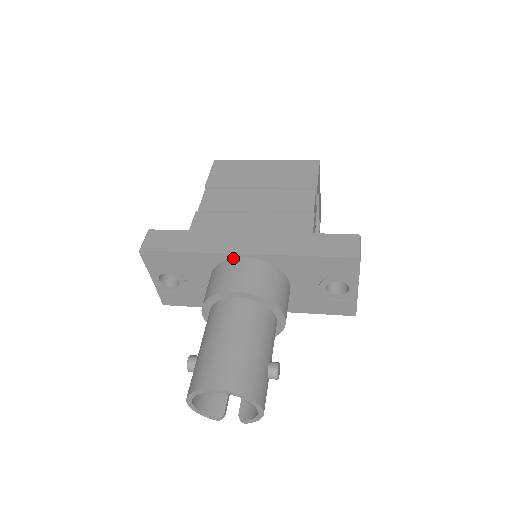
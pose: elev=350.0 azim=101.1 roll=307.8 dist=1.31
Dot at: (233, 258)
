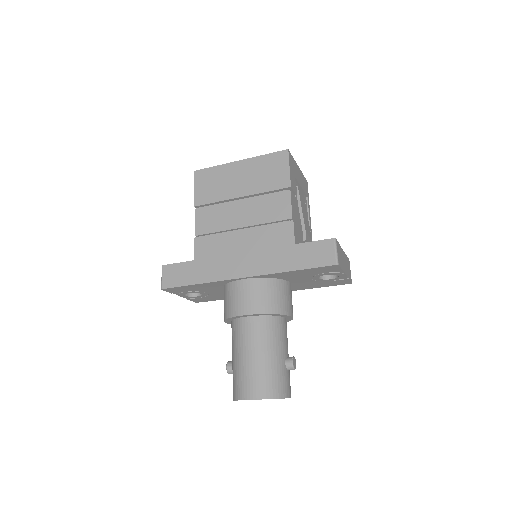
Dot at: (236, 281)
